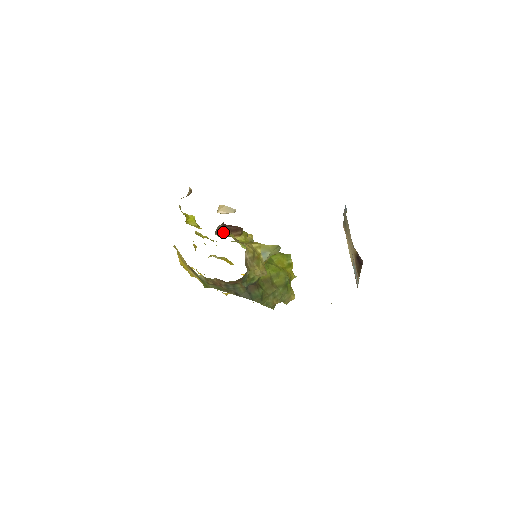
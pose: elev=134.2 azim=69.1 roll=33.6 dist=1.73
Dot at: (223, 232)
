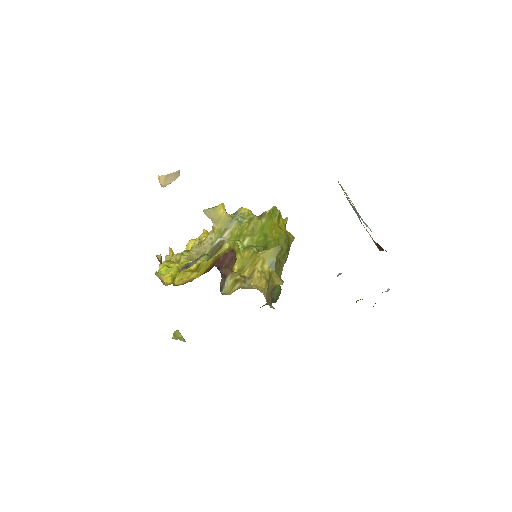
Dot at: (224, 280)
